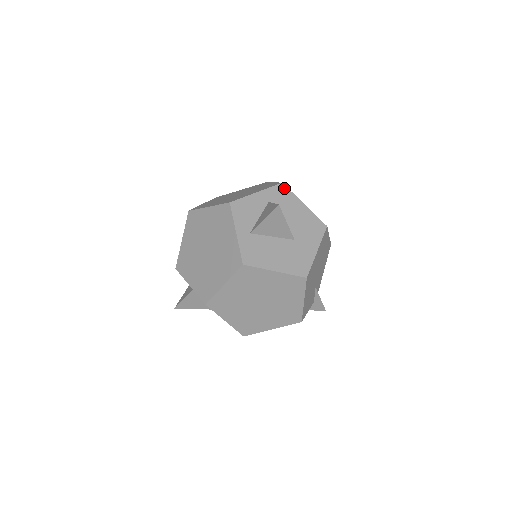
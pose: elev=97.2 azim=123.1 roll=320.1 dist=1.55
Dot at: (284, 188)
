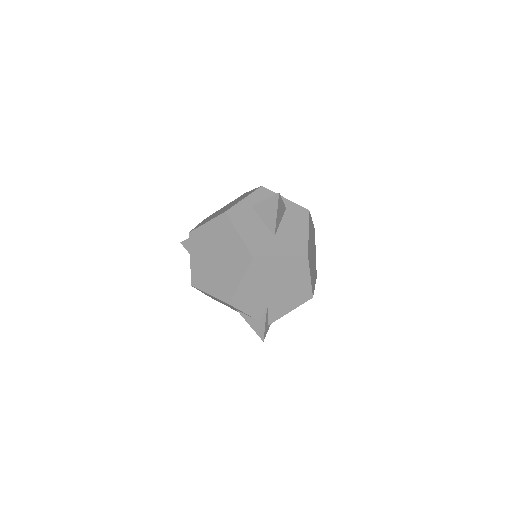
Dot at: (307, 213)
